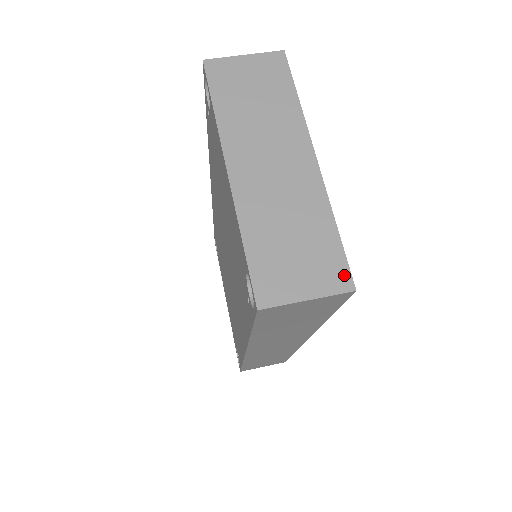
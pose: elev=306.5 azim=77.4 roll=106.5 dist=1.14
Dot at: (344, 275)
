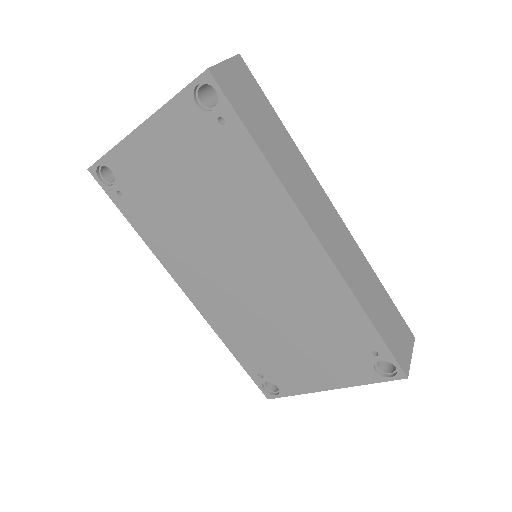
Dot at: occluded
